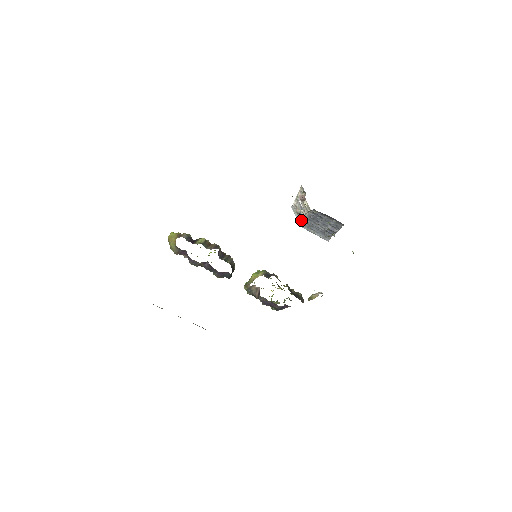
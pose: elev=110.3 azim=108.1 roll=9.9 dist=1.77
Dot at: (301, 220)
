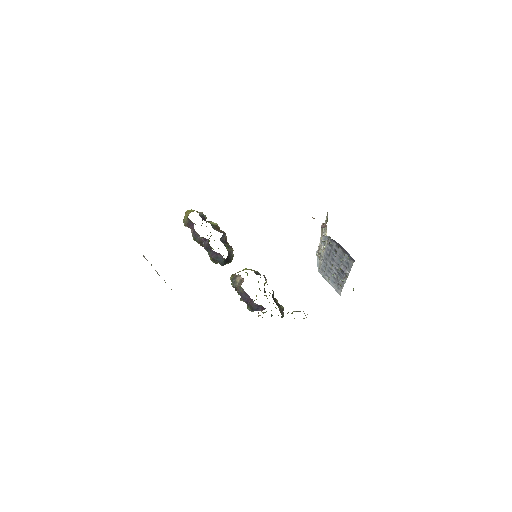
Dot at: (320, 262)
